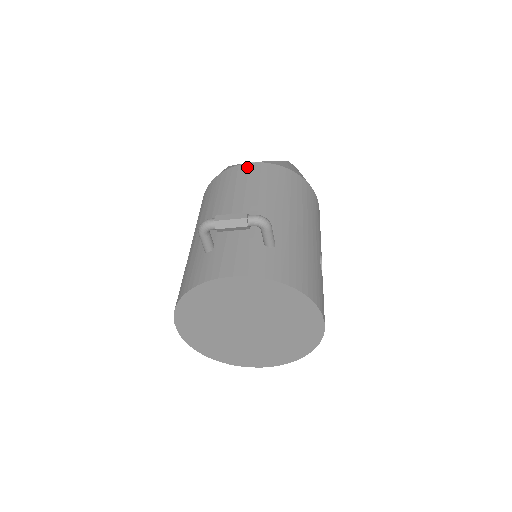
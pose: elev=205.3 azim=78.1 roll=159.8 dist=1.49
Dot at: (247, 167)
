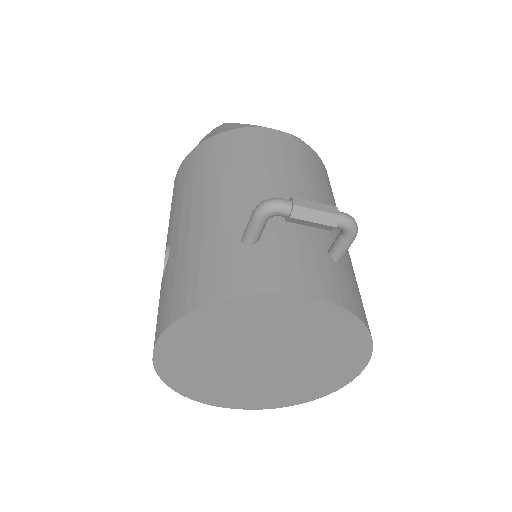
Dot at: (277, 135)
